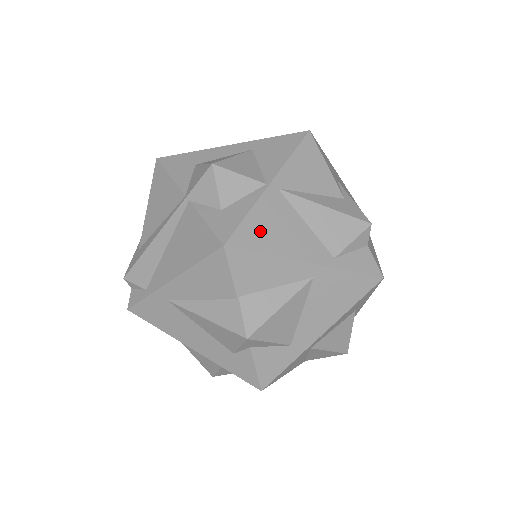
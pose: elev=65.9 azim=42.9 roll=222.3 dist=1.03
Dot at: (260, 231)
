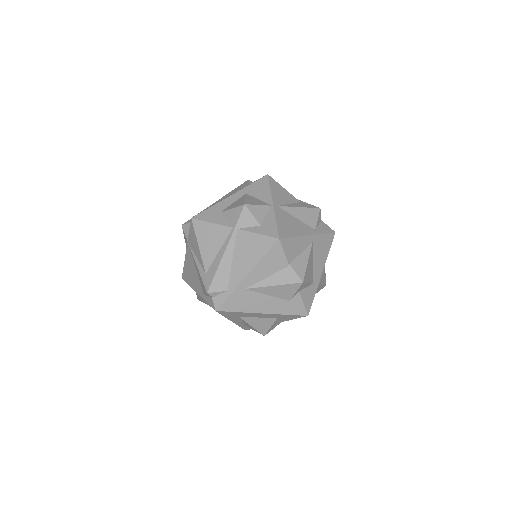
Dot at: (285, 228)
